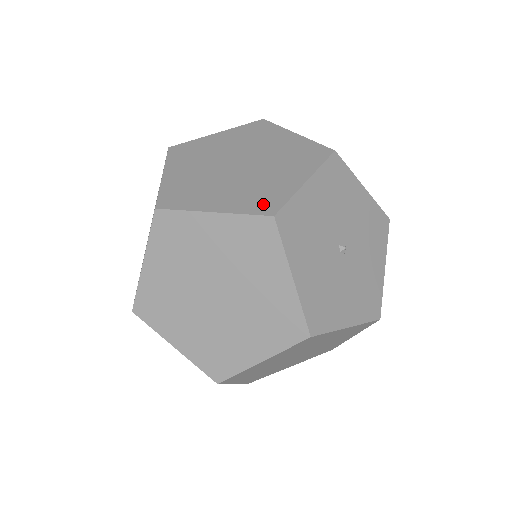
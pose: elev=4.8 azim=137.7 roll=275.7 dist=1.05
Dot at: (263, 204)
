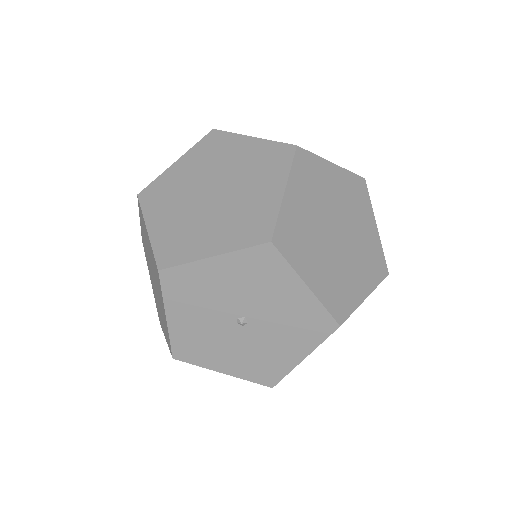
Dot at: (168, 341)
